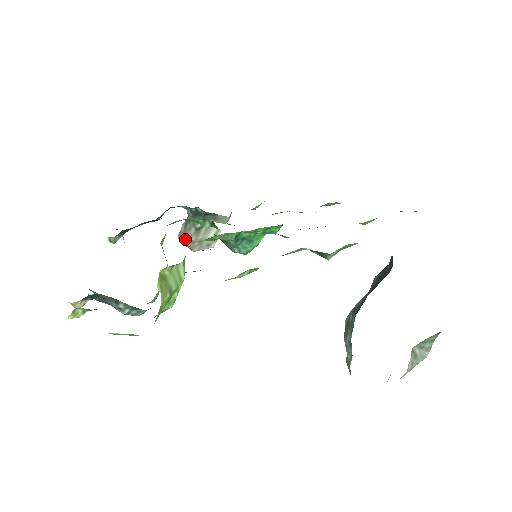
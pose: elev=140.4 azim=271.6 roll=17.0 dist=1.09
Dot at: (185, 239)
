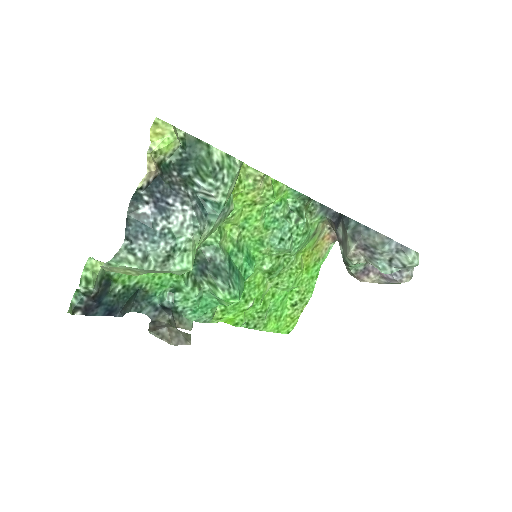
Dot at: (160, 328)
